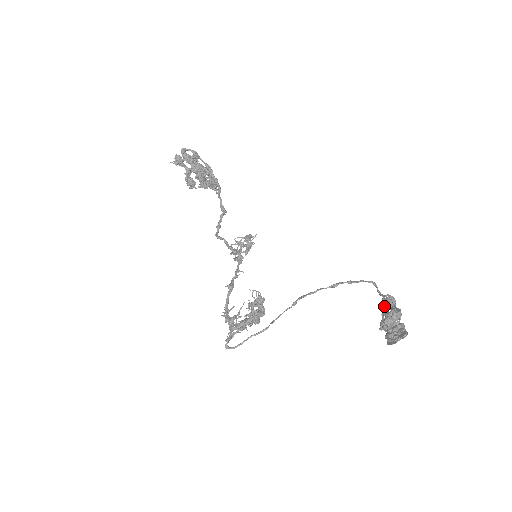
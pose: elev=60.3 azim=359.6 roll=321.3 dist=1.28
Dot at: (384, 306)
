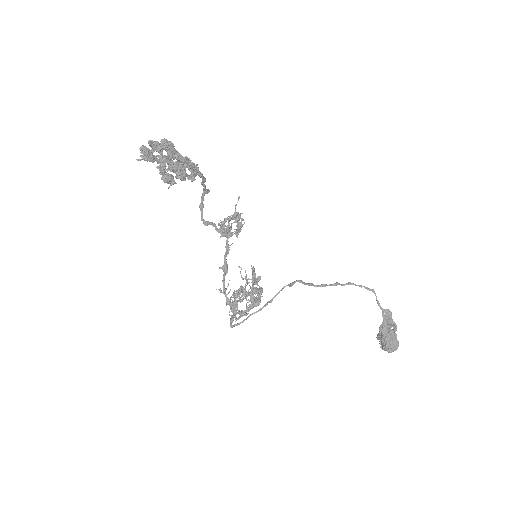
Dot at: (383, 323)
